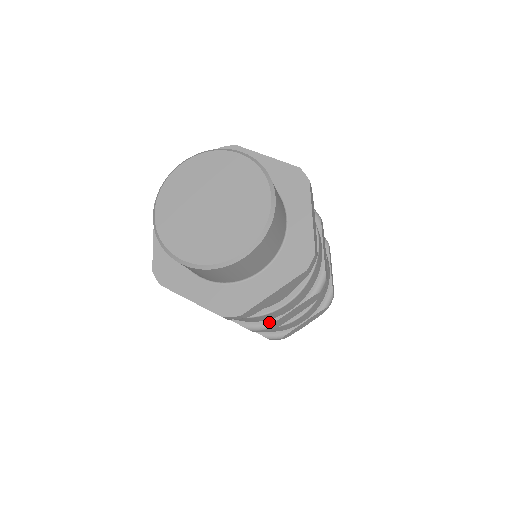
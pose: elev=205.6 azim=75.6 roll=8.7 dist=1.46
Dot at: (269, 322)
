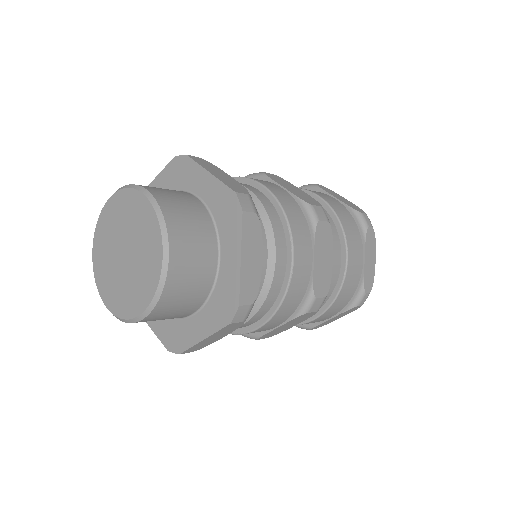
Dot at: (258, 334)
